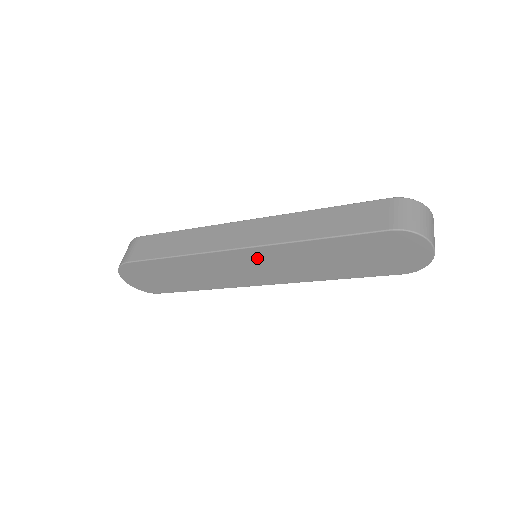
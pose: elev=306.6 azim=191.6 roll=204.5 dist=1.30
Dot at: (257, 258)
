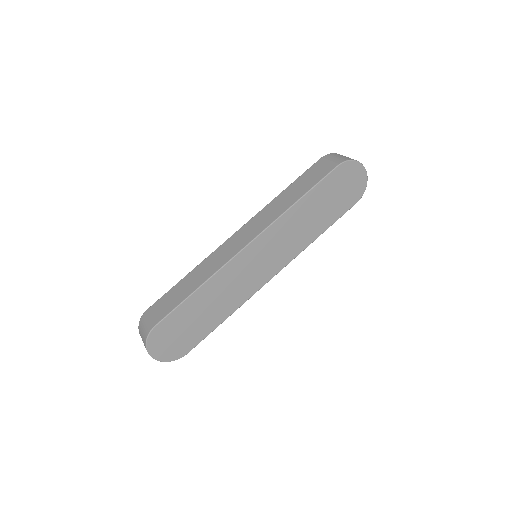
Dot at: (263, 247)
